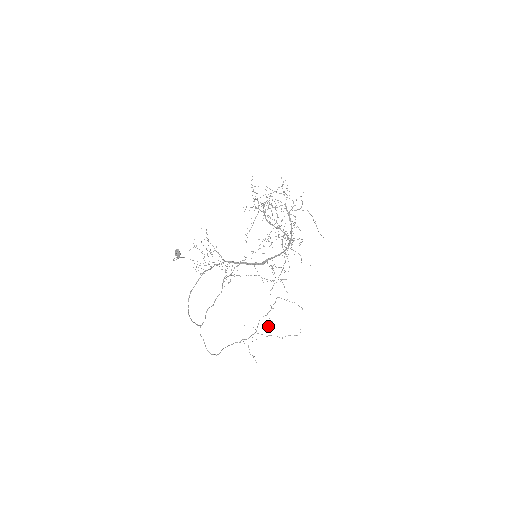
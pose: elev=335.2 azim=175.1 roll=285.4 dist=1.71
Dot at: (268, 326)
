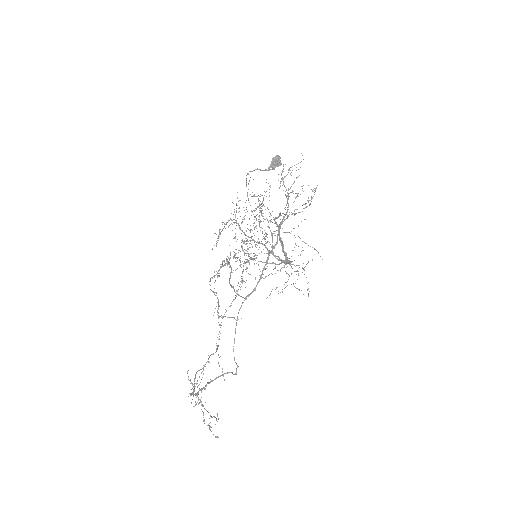
Dot at: occluded
